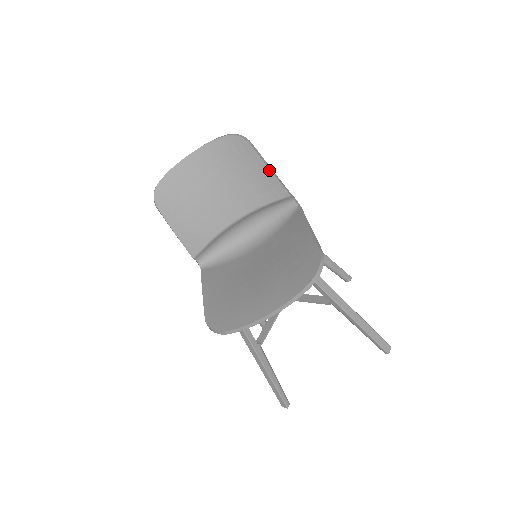
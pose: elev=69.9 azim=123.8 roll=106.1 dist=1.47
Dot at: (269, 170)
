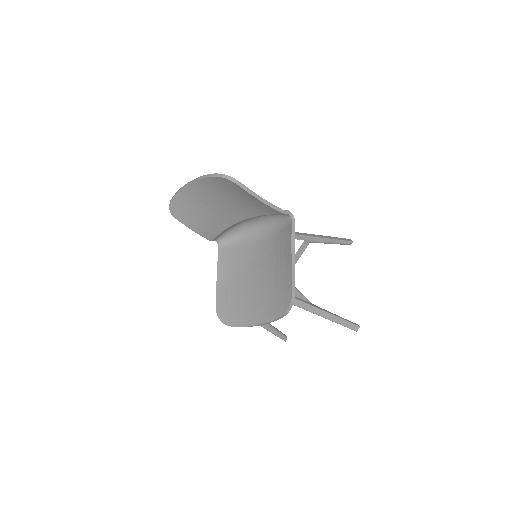
Dot at: (261, 201)
